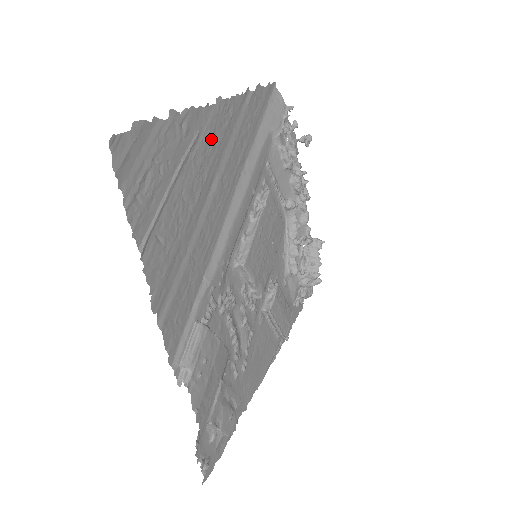
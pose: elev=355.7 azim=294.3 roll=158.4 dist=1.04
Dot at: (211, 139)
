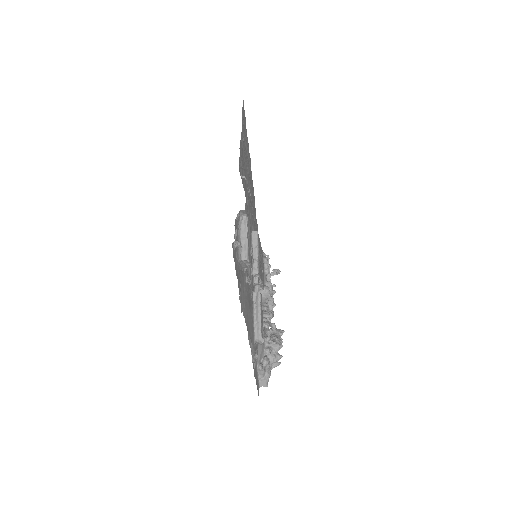
Dot at: (251, 181)
